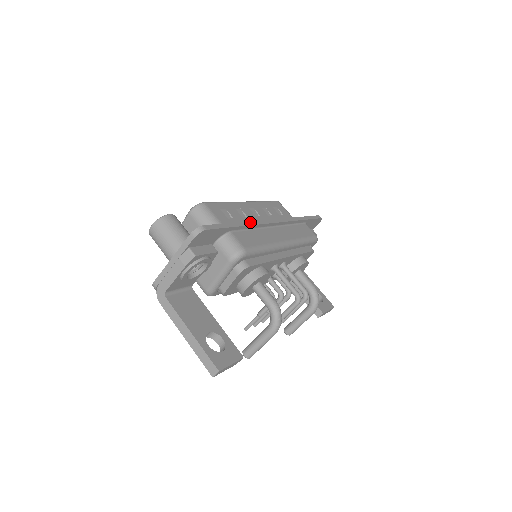
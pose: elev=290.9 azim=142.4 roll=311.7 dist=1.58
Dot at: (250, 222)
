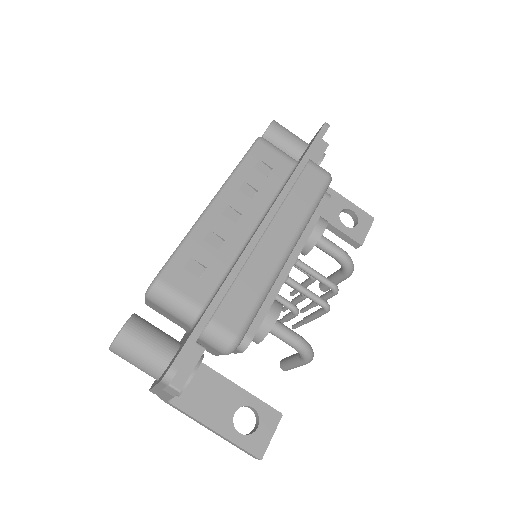
Dot at: (230, 275)
